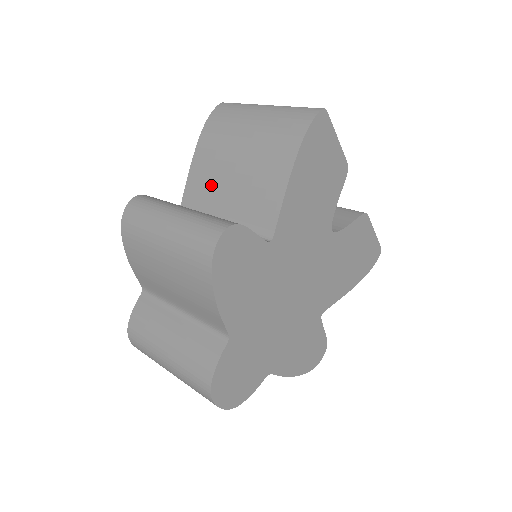
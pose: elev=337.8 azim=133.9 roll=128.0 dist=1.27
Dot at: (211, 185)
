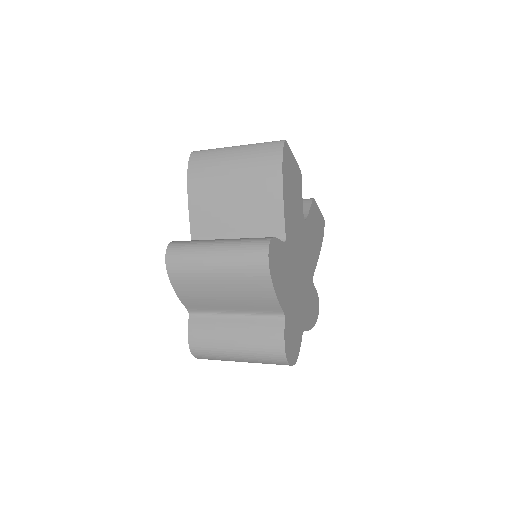
Dot at: (215, 217)
